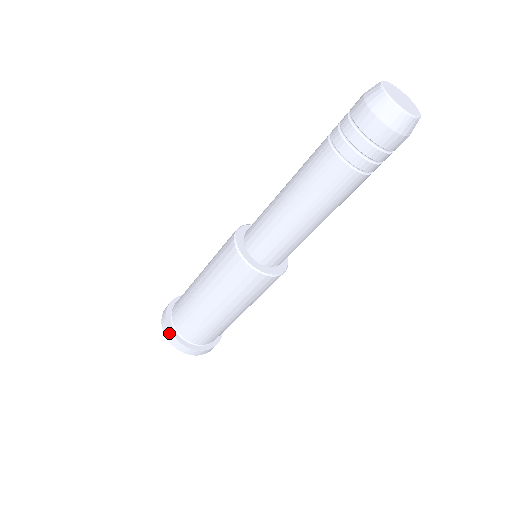
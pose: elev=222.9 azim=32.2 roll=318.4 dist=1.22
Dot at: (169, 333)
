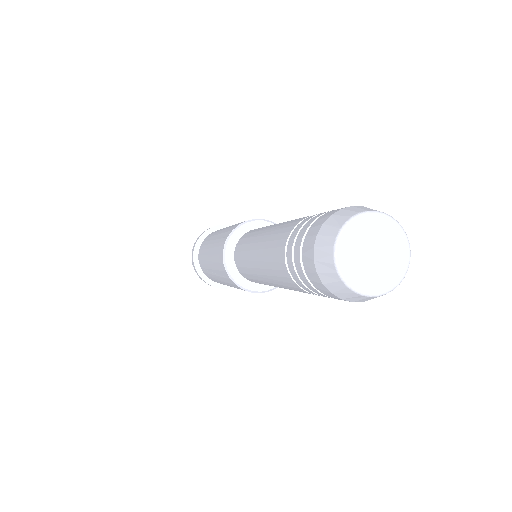
Dot at: (208, 284)
